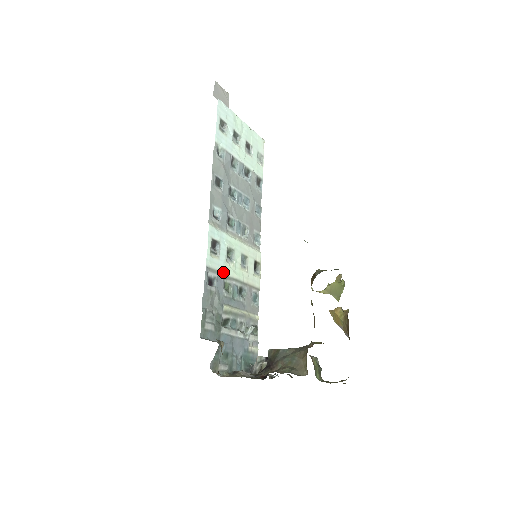
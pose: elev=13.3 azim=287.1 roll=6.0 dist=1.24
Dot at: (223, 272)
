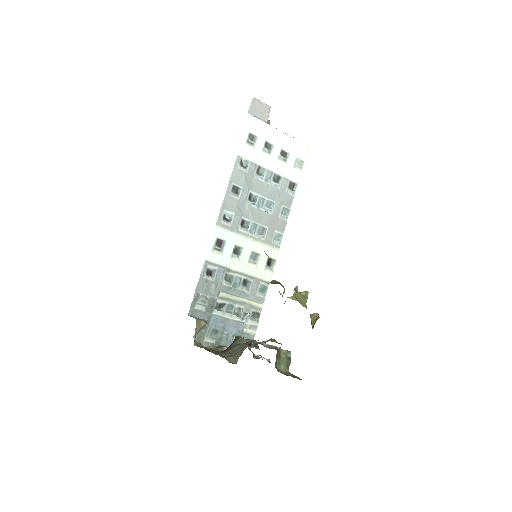
Dot at: (225, 266)
